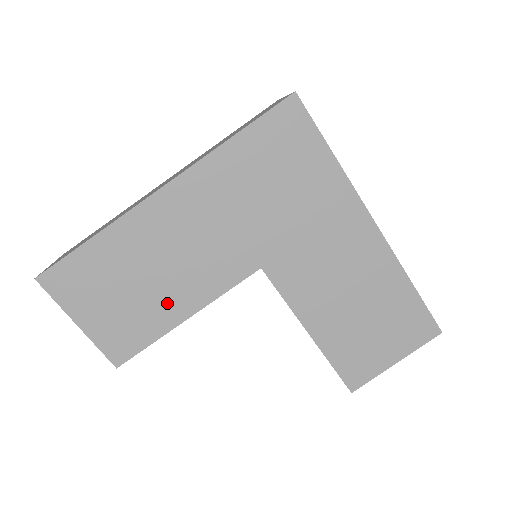
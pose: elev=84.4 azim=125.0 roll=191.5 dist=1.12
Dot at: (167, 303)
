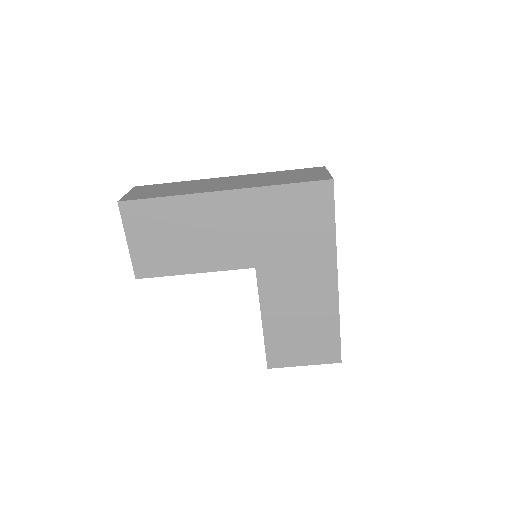
Dot at: (188, 258)
